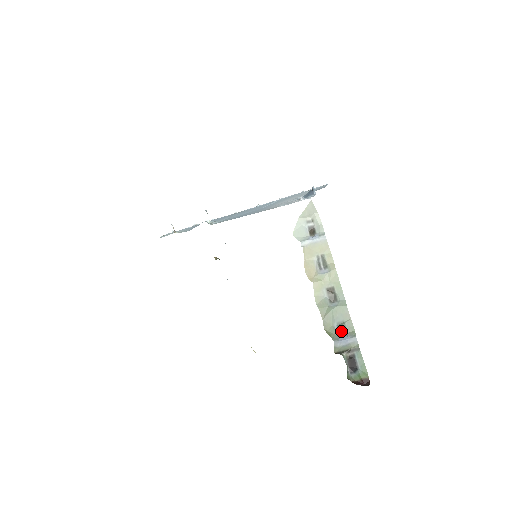
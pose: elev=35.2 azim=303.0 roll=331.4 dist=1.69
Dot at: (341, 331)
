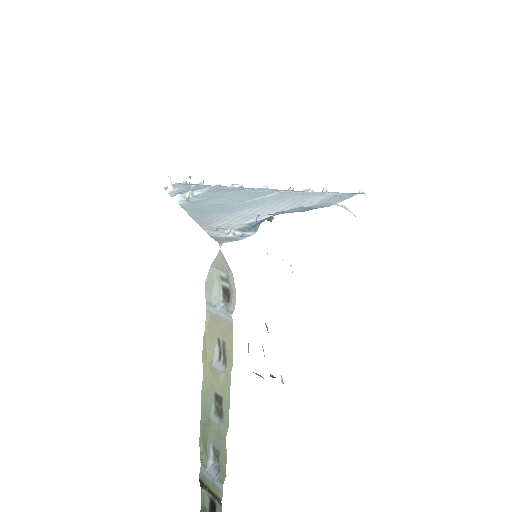
Dot at: (217, 459)
